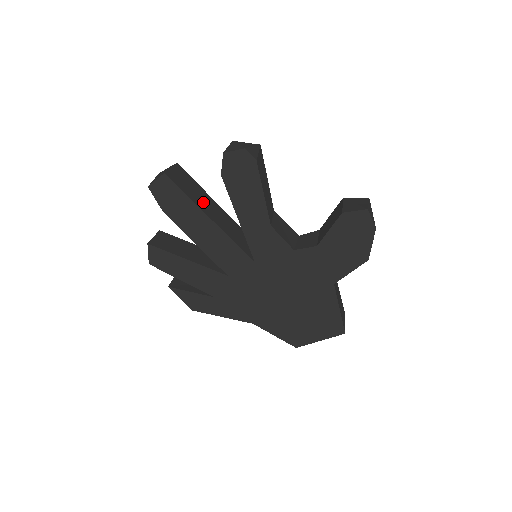
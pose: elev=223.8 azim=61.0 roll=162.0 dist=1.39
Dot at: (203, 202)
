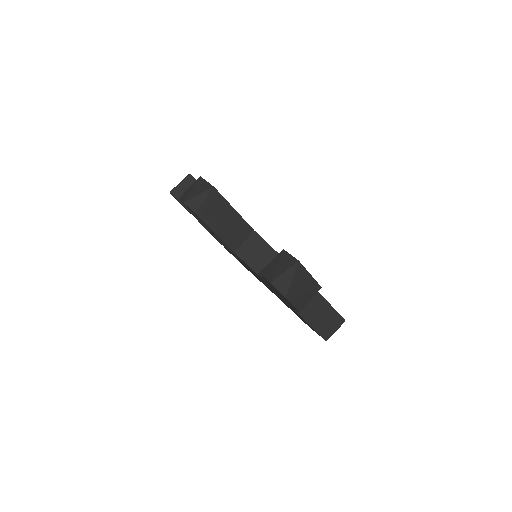
Dot at: occluded
